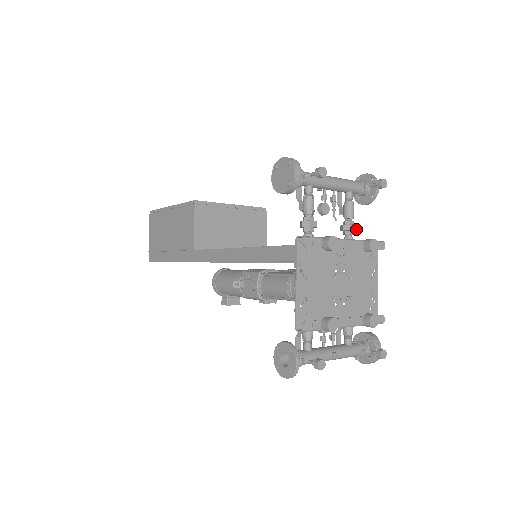
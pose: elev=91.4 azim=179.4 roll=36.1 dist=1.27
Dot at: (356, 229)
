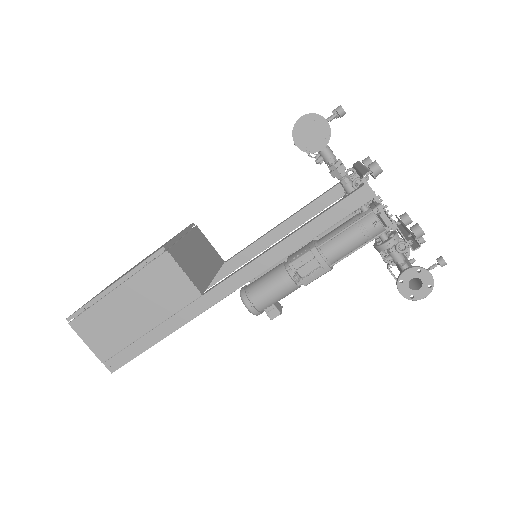
Dot at: occluded
